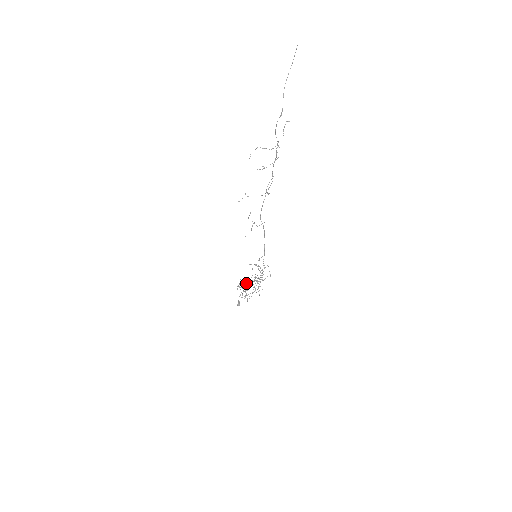
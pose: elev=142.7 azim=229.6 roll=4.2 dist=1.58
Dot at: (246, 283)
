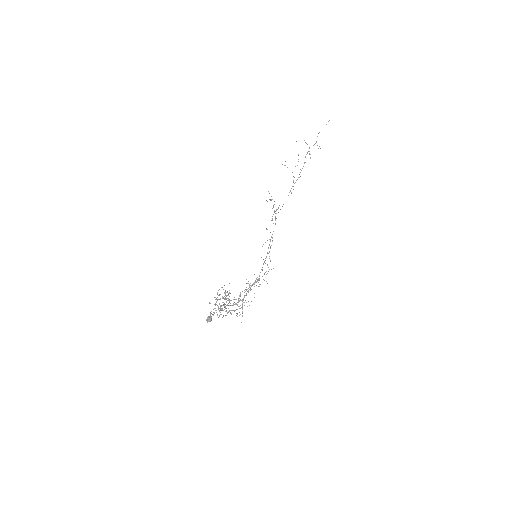
Dot at: occluded
